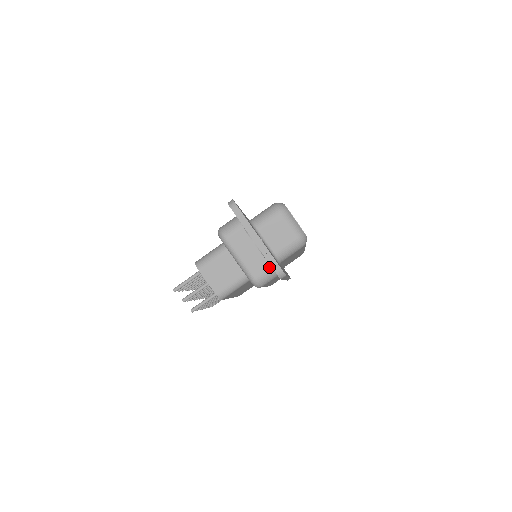
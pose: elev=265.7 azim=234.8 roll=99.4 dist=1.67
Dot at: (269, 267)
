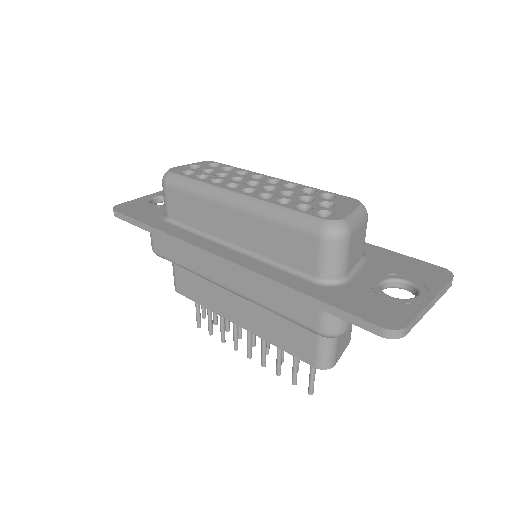
Dot at: occluded
